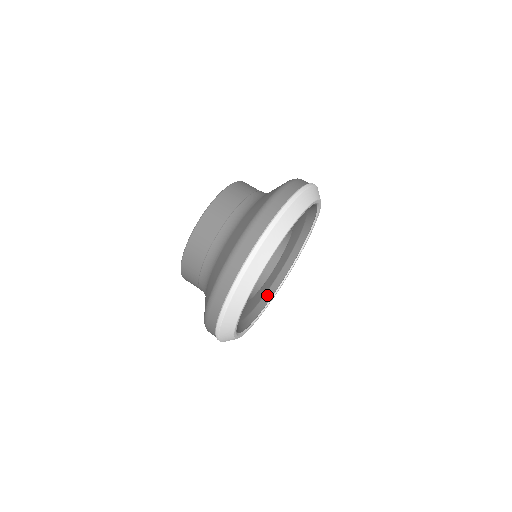
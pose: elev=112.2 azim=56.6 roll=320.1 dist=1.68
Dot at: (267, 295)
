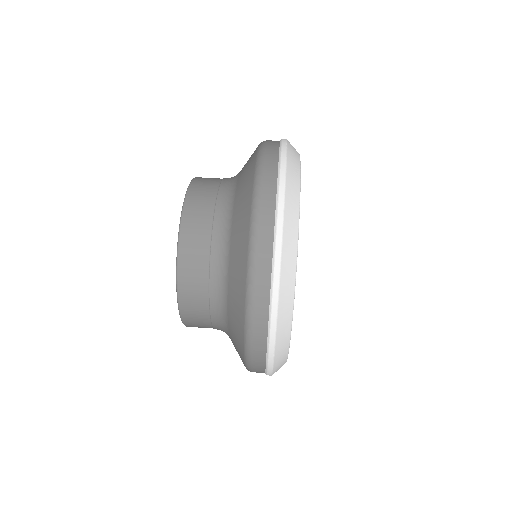
Dot at: occluded
